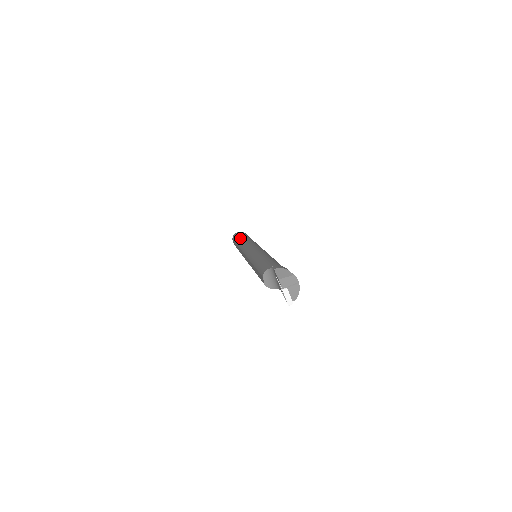
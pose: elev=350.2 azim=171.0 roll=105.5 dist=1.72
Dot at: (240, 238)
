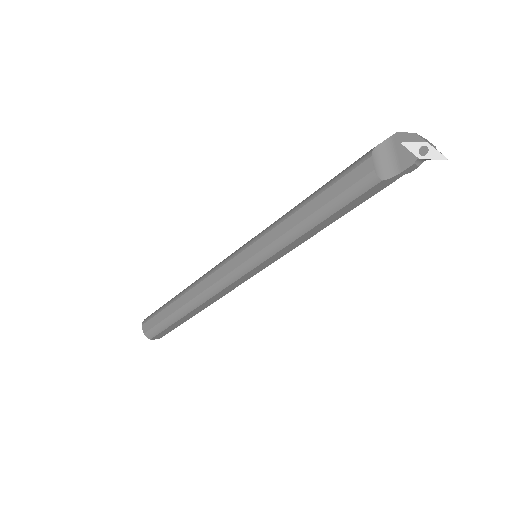
Dot at: occluded
